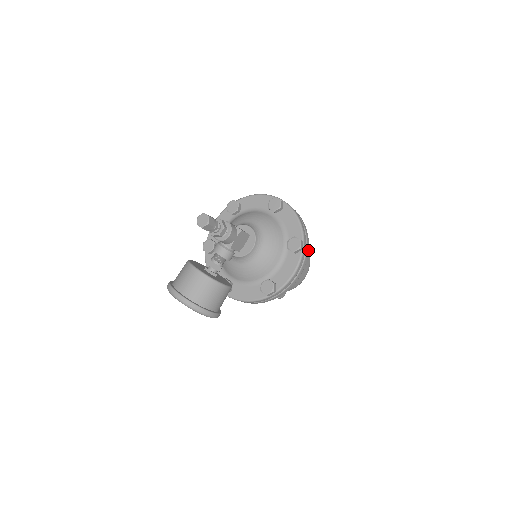
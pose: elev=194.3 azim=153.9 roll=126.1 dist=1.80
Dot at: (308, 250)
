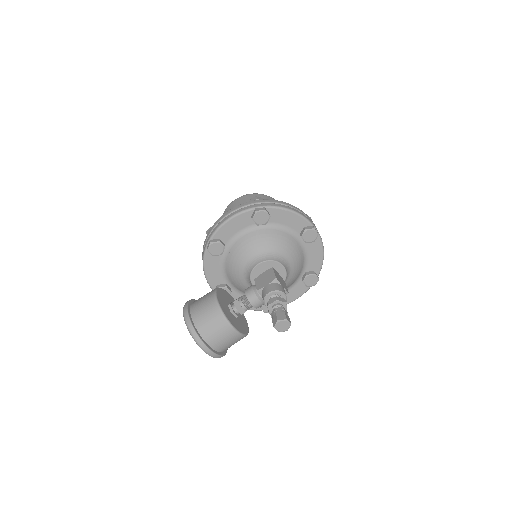
Dot at: occluded
